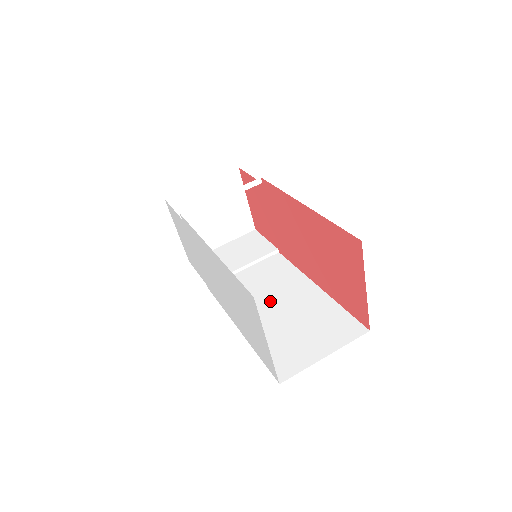
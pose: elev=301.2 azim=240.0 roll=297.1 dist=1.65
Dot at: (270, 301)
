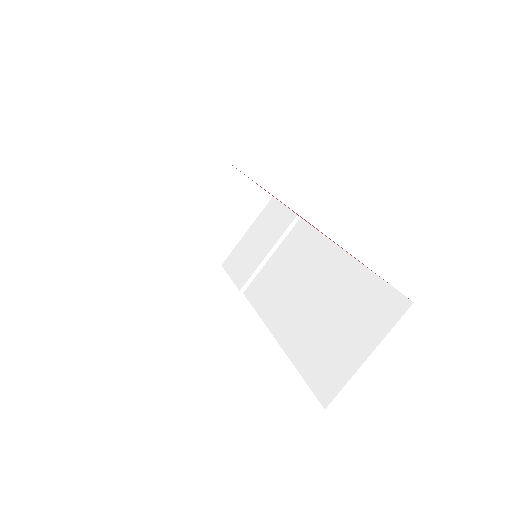
Dot at: (301, 292)
